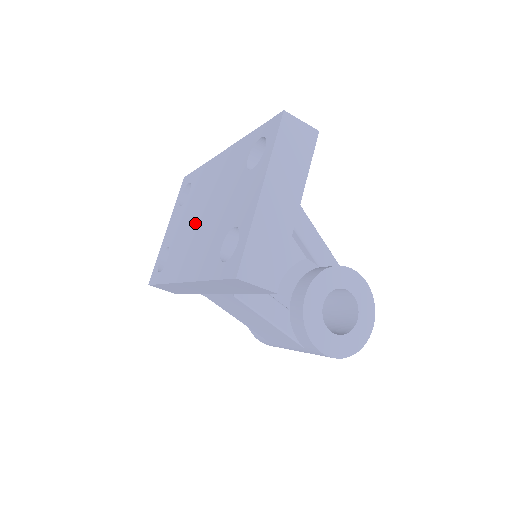
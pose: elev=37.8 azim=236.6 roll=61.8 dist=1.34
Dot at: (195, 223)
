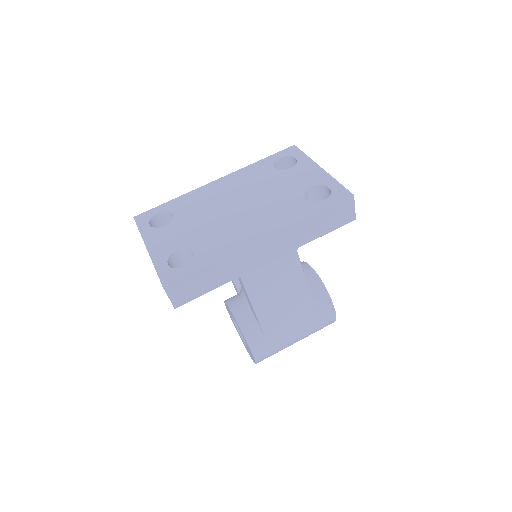
Dot at: (228, 214)
